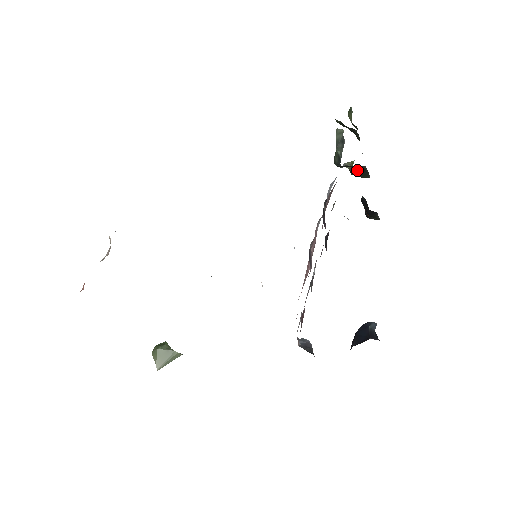
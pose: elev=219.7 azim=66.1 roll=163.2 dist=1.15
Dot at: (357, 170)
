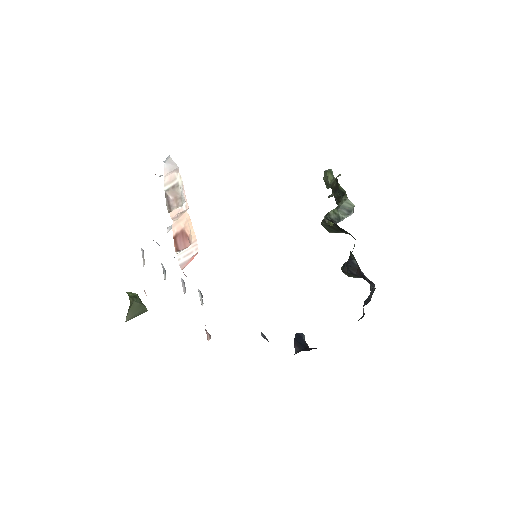
Dot at: (334, 227)
